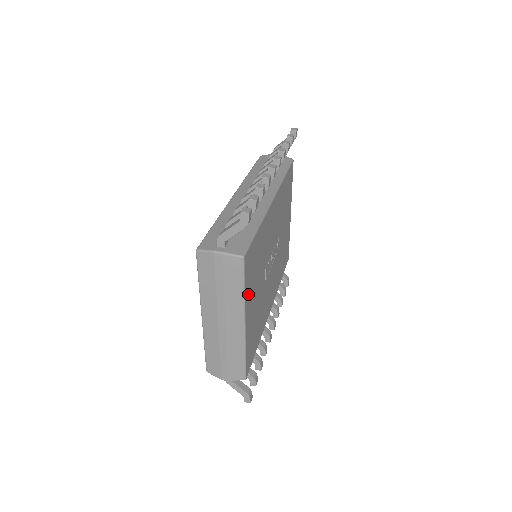
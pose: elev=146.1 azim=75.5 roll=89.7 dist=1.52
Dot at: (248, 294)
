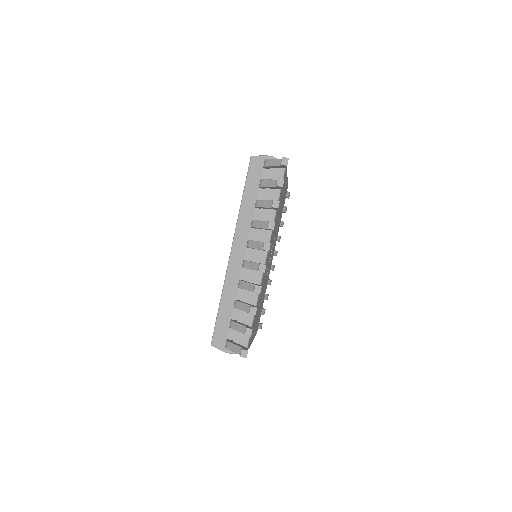
Dot at: (252, 337)
